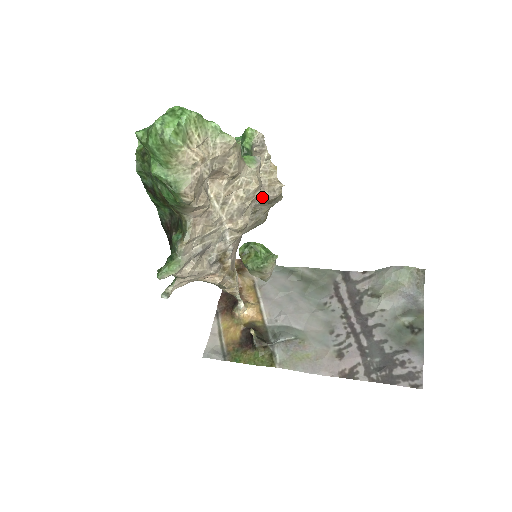
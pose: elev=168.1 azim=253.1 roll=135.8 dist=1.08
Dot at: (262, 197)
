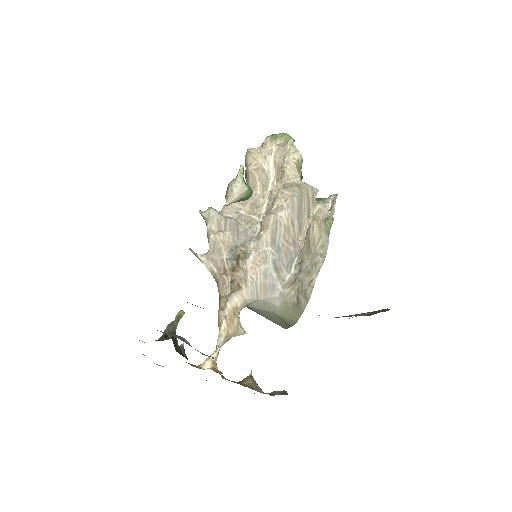
Dot at: (306, 235)
